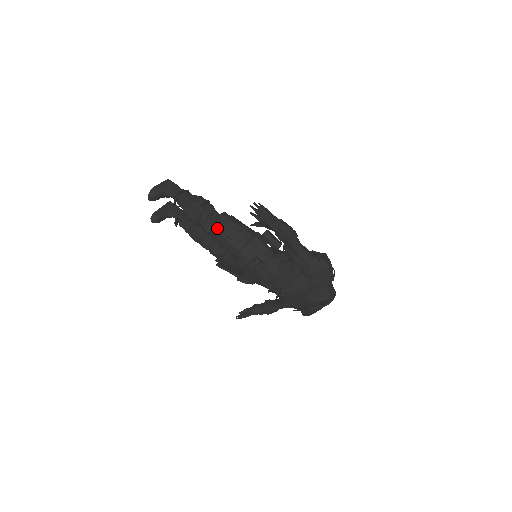
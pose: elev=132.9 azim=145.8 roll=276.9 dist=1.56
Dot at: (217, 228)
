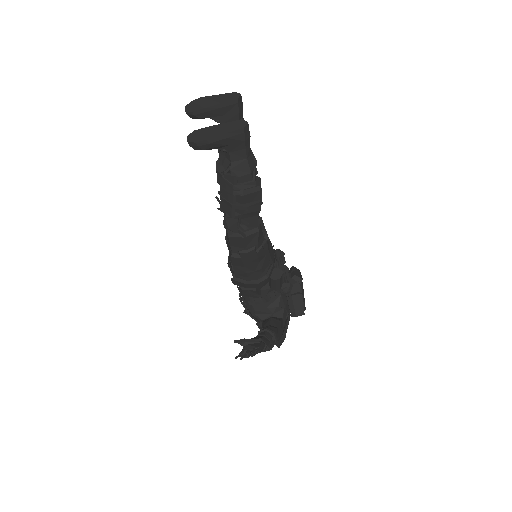
Dot at: (235, 241)
